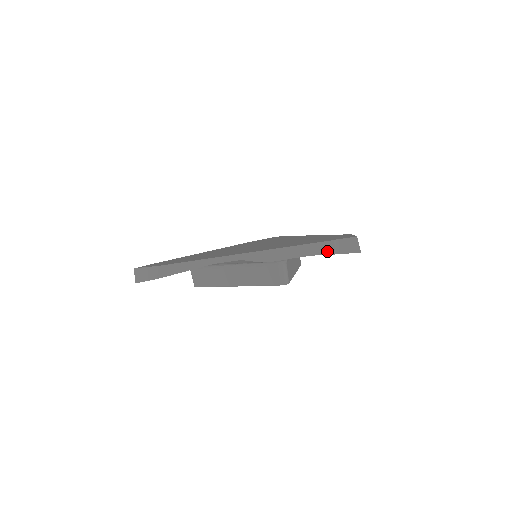
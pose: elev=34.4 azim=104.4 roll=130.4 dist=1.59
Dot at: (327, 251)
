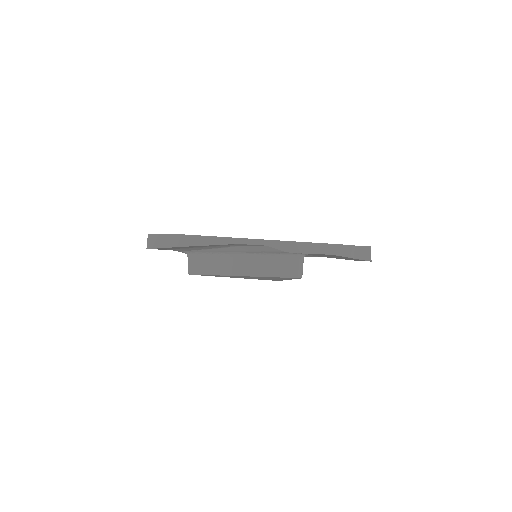
Dot at: (345, 253)
